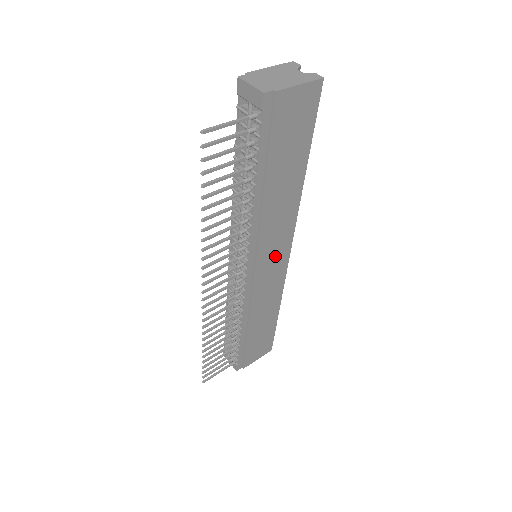
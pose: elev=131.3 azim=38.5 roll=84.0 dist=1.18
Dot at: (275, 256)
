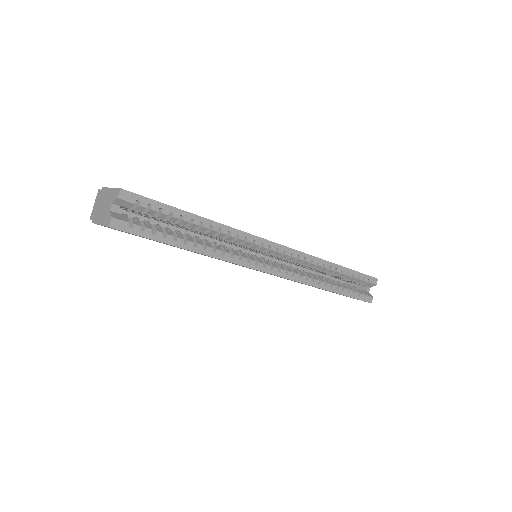
Dot at: occluded
